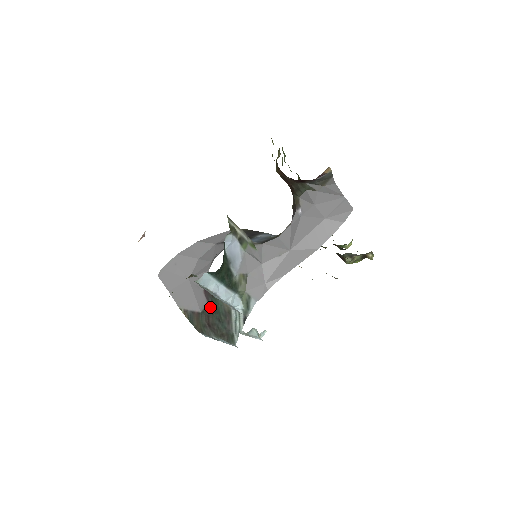
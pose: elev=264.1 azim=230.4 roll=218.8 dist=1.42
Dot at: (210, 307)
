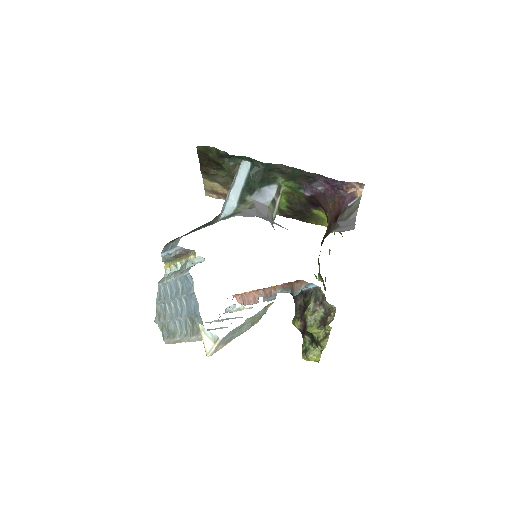
Dot at: occluded
